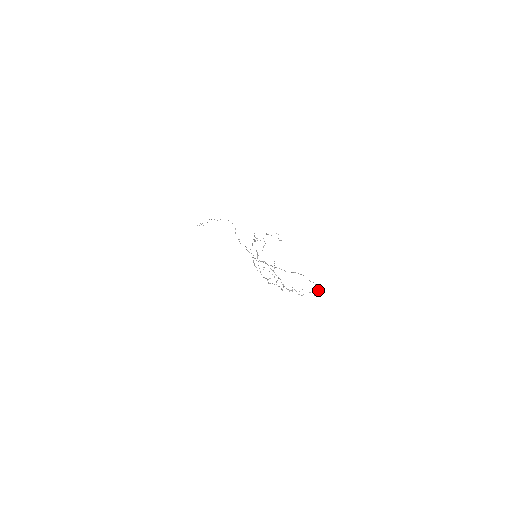
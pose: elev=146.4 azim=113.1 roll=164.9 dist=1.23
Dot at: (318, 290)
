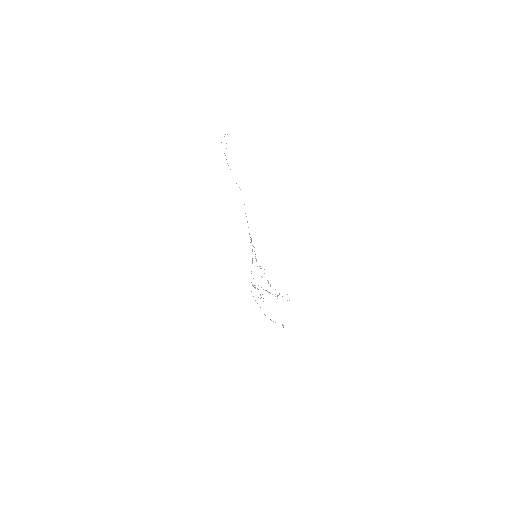
Dot at: occluded
